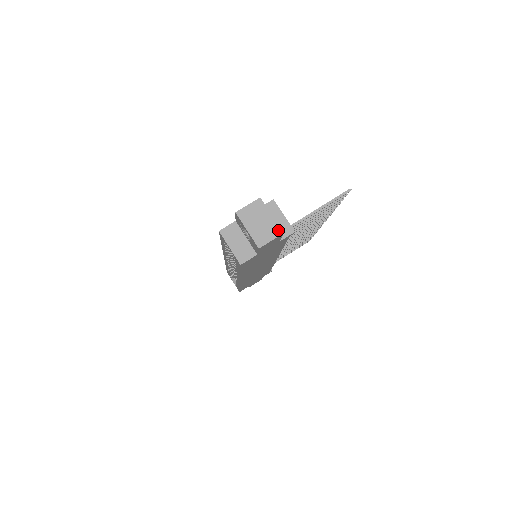
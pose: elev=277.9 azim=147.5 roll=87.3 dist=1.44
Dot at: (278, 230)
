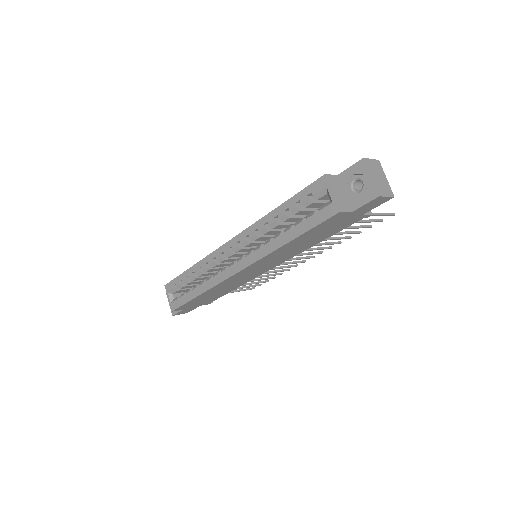
Dot at: (391, 192)
